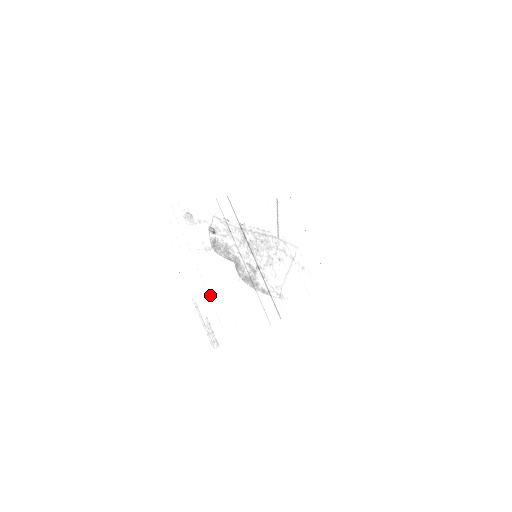
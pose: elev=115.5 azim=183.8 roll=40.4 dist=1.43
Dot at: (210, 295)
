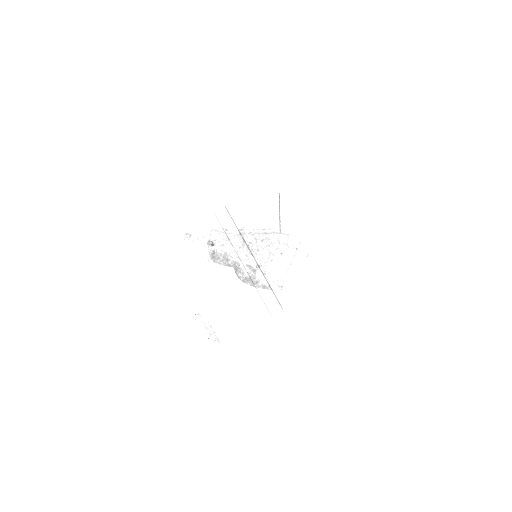
Dot at: (211, 302)
